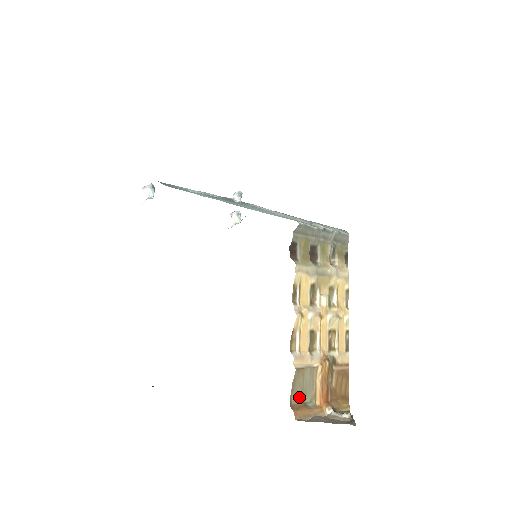
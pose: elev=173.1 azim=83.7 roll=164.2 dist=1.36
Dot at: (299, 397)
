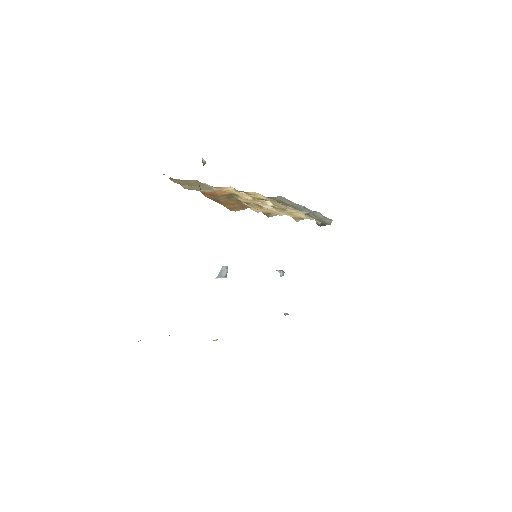
Dot at: (181, 184)
